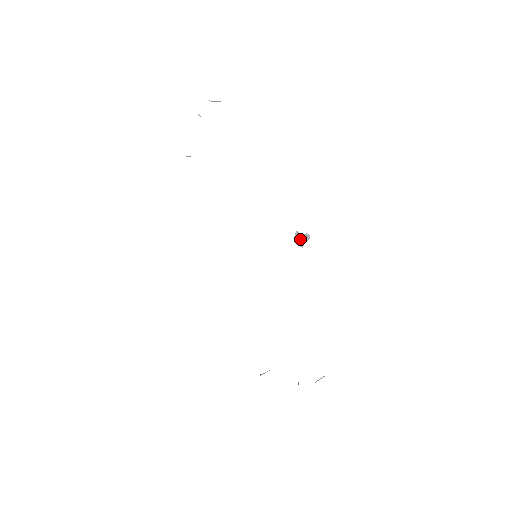
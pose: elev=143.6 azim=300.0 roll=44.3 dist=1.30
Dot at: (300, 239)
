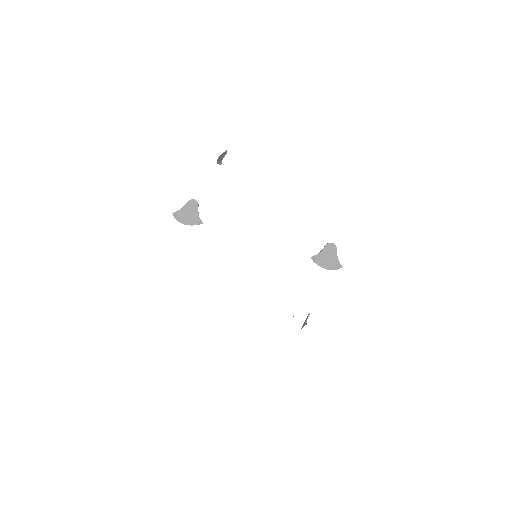
Dot at: (220, 159)
